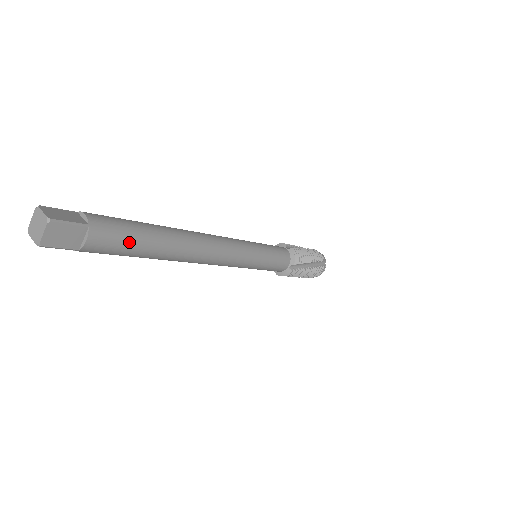
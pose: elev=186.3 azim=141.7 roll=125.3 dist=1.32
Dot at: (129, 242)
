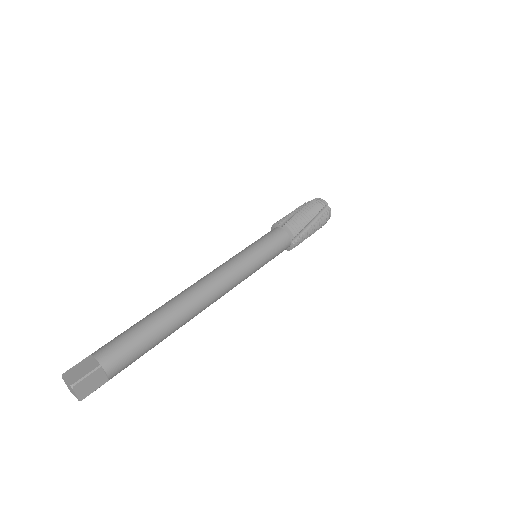
Dot at: occluded
